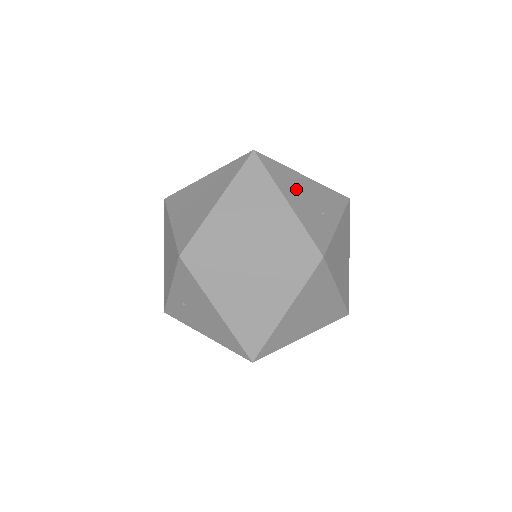
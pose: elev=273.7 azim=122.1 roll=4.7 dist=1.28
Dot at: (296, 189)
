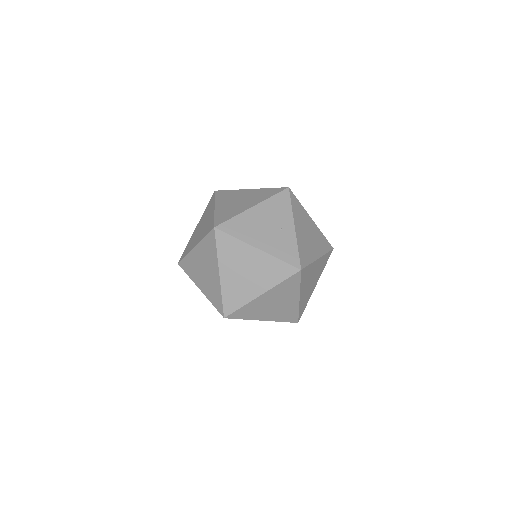
Dot at: (256, 229)
